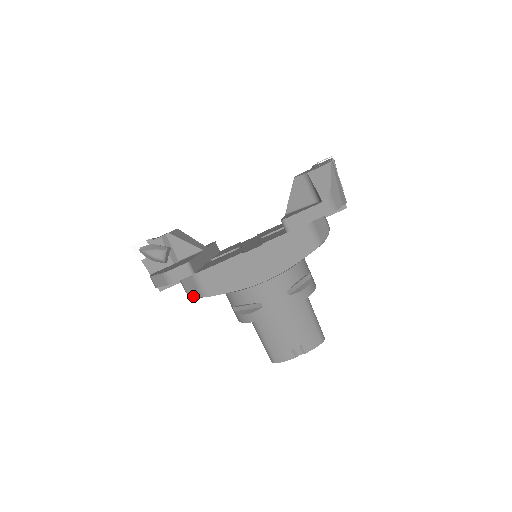
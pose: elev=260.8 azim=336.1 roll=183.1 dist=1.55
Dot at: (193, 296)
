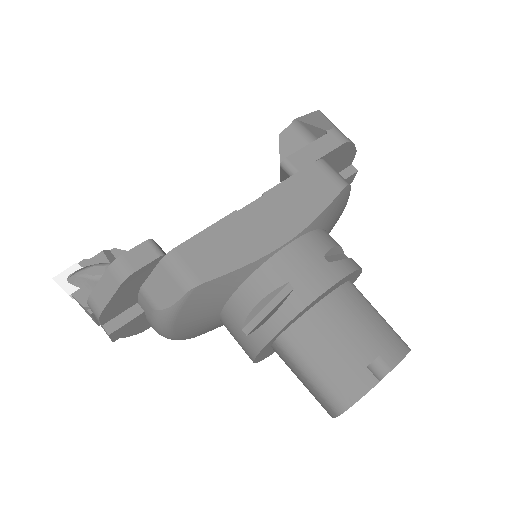
Dot at: (169, 306)
